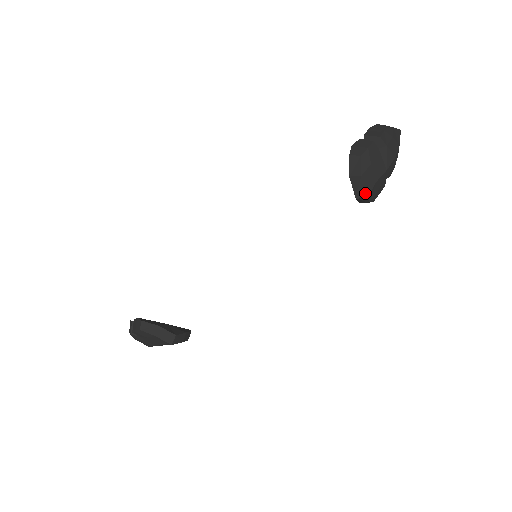
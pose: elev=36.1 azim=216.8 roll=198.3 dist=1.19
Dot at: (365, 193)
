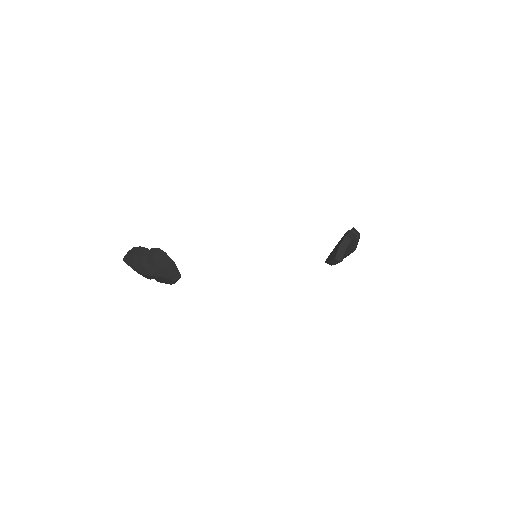
Dot at: (342, 259)
